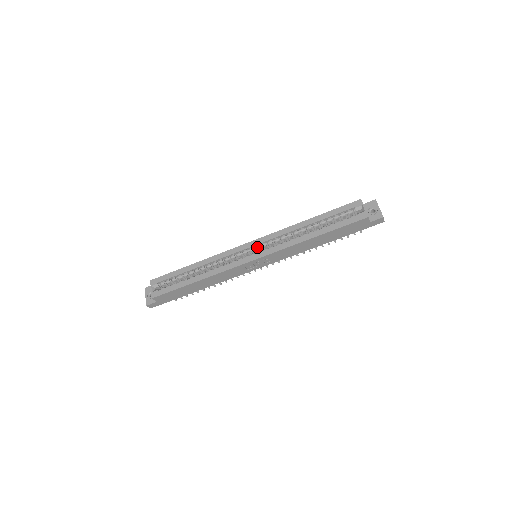
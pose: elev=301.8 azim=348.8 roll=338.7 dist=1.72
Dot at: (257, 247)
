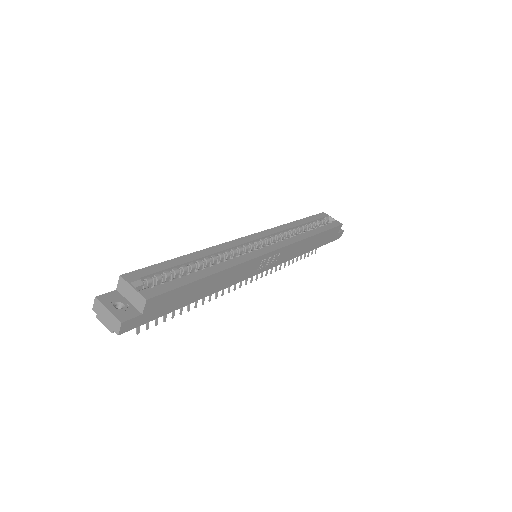
Dot at: (263, 240)
